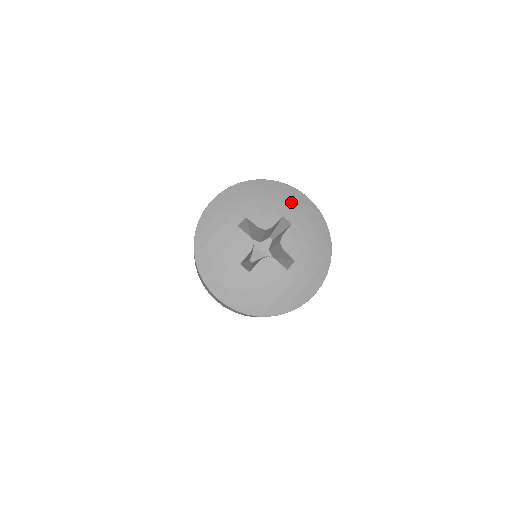
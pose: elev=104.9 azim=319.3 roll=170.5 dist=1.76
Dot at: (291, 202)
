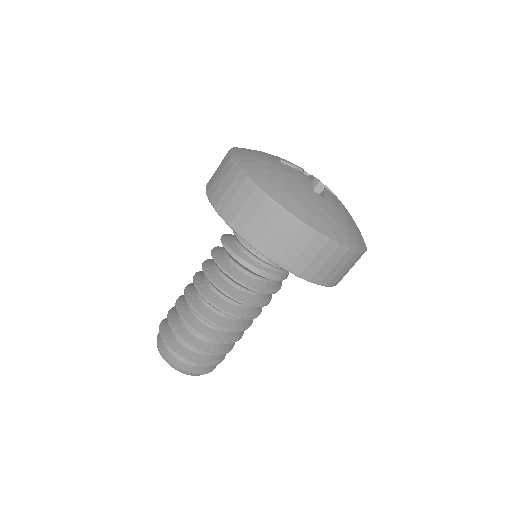
Dot at: occluded
